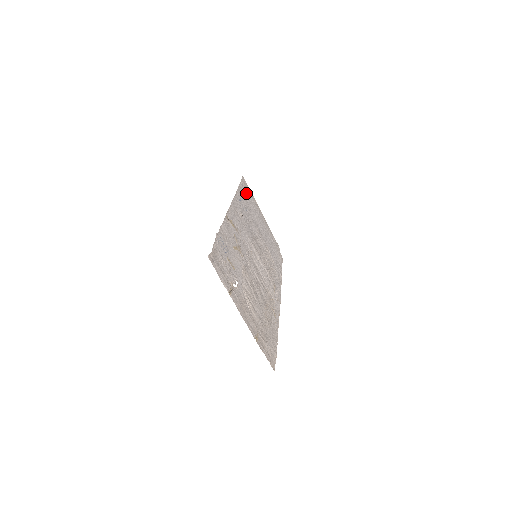
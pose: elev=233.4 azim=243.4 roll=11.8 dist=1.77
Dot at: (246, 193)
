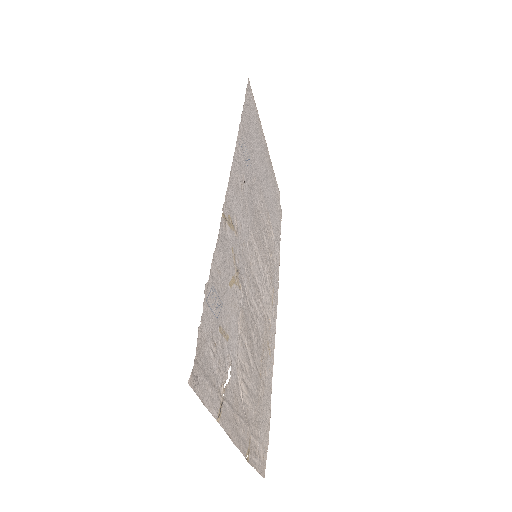
Dot at: (251, 117)
